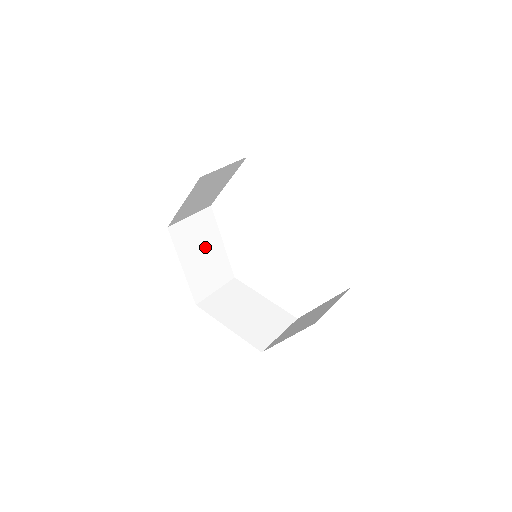
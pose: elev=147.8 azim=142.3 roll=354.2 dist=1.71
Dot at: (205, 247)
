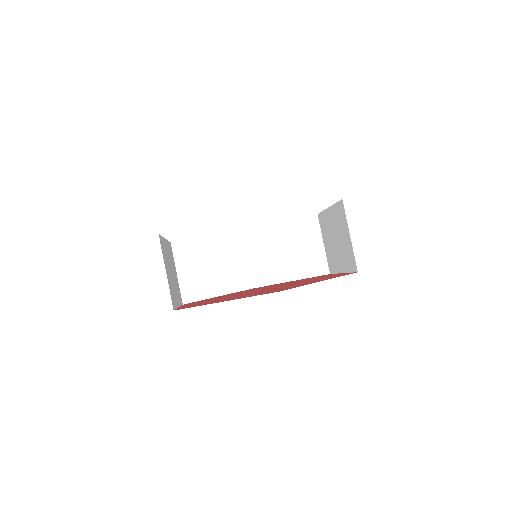
Dot at: (208, 262)
